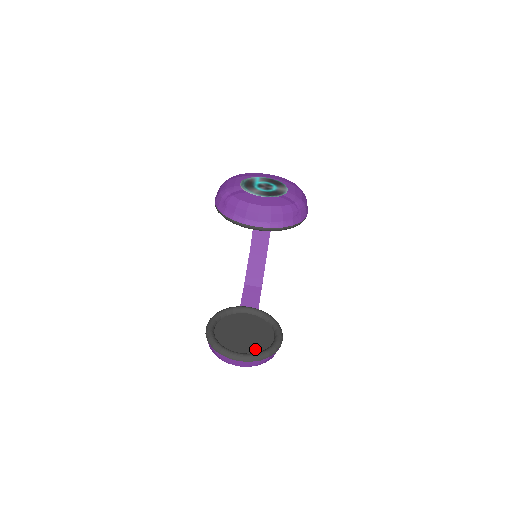
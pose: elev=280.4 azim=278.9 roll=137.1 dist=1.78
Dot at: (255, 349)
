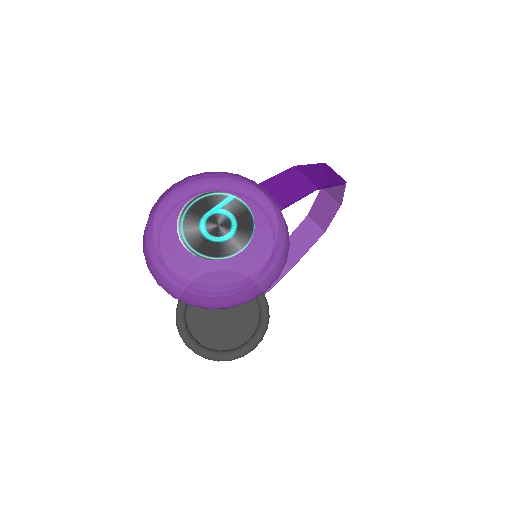
Dot at: (214, 342)
